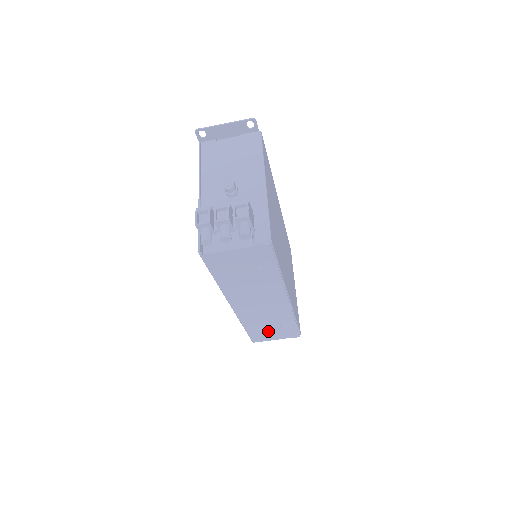
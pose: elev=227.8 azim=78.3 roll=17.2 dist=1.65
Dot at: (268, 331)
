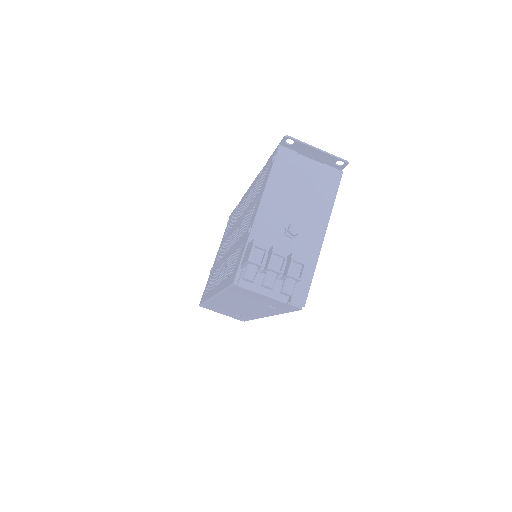
Dot at: (222, 311)
